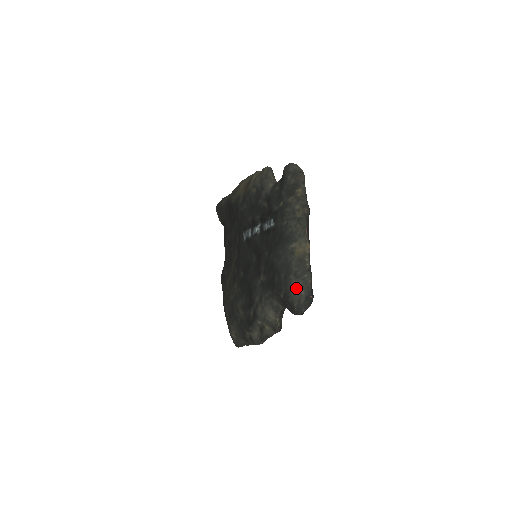
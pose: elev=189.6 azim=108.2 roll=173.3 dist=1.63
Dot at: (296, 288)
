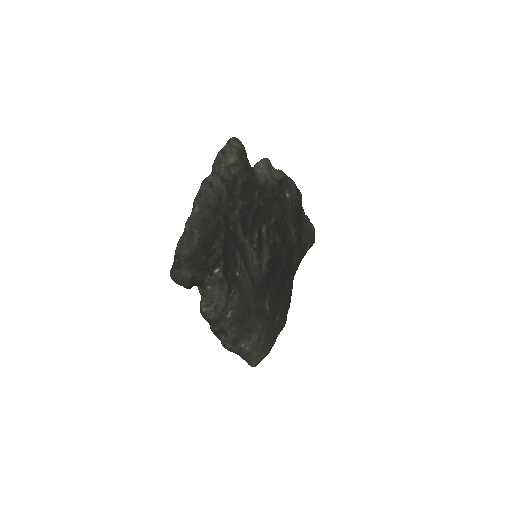
Dot at: occluded
